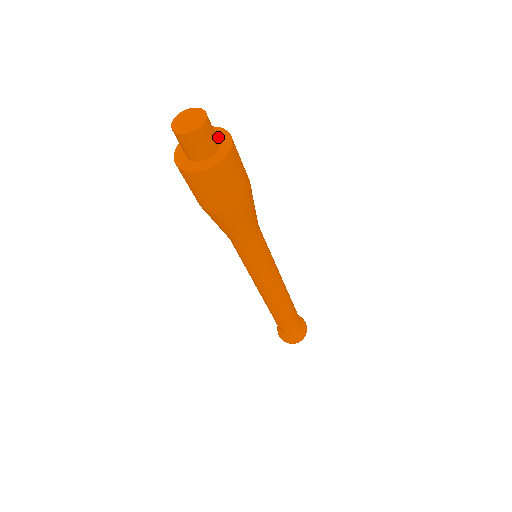
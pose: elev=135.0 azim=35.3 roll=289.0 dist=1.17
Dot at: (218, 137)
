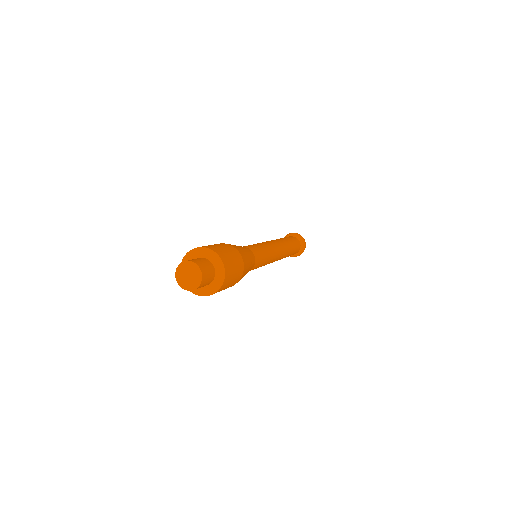
Dot at: (207, 258)
